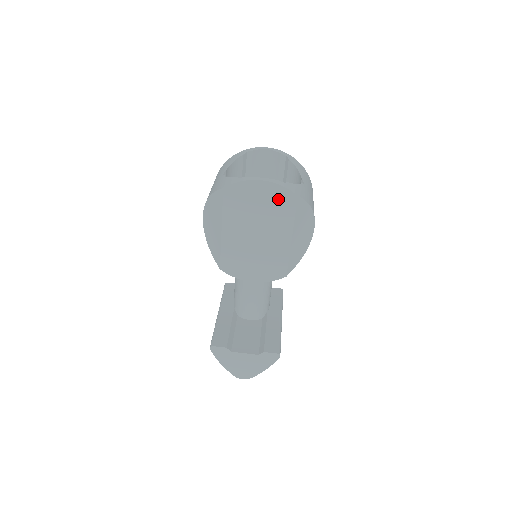
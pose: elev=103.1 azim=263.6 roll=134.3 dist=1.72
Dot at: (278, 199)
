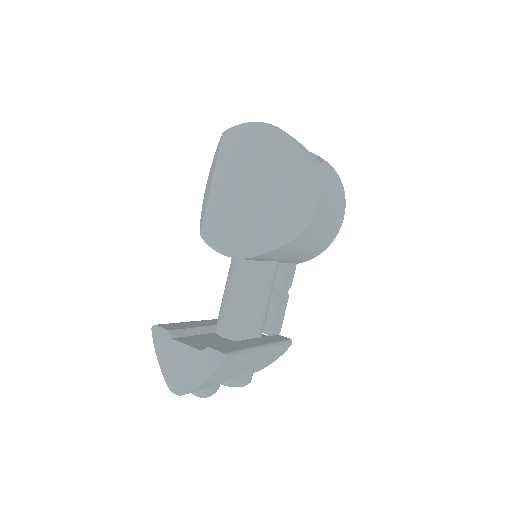
Dot at: (273, 144)
